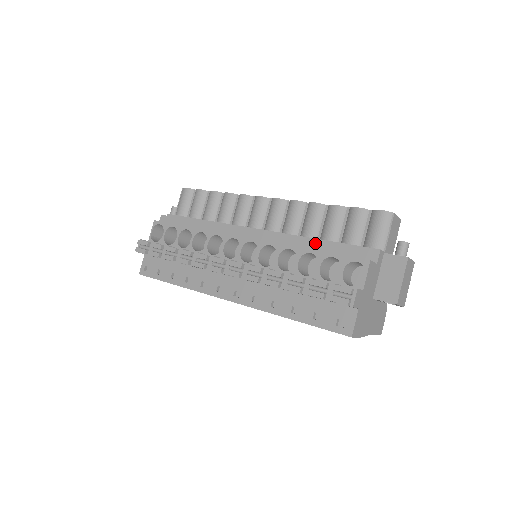
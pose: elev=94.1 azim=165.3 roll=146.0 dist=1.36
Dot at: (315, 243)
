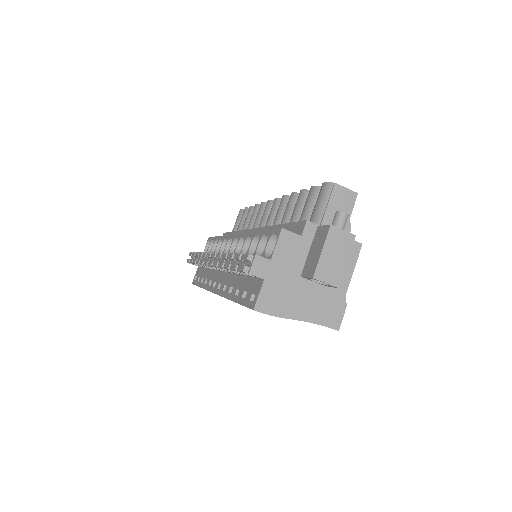
Dot at: occluded
